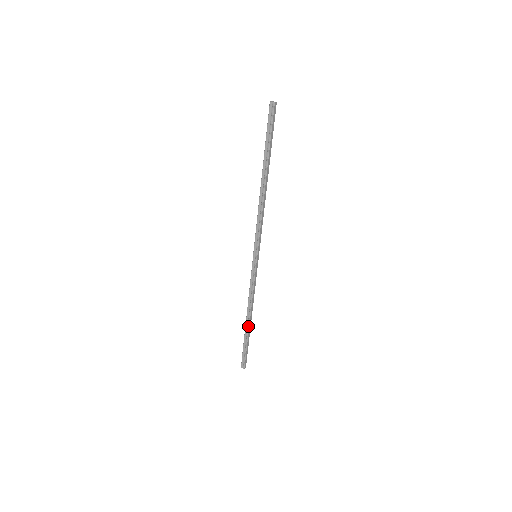
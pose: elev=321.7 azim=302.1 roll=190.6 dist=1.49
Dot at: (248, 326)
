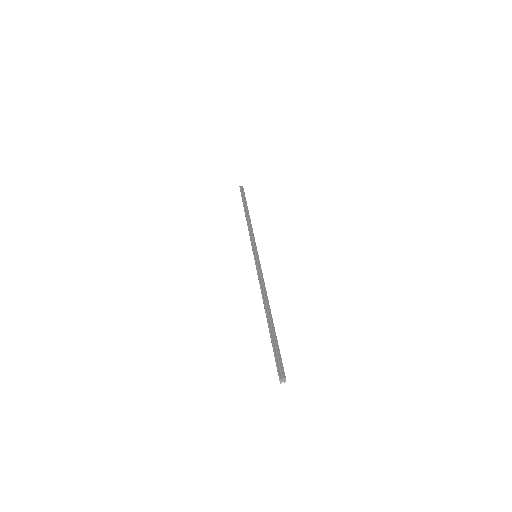
Dot at: occluded
